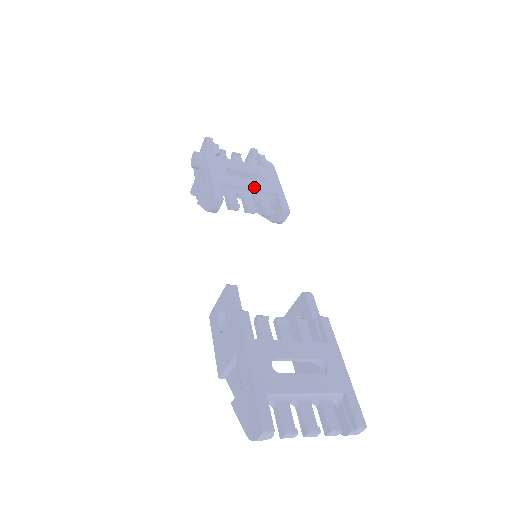
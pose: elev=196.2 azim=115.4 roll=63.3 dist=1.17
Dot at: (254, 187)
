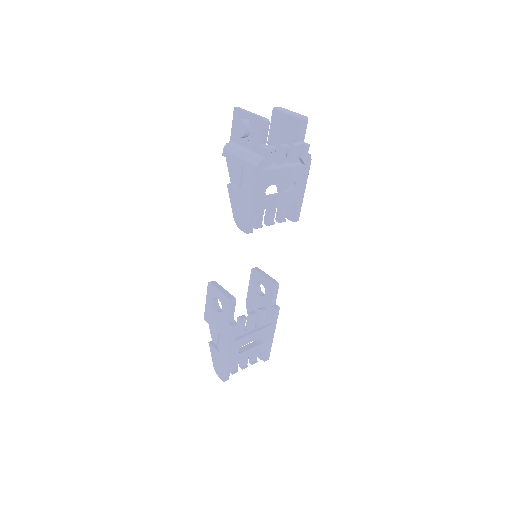
Dot at: (282, 203)
